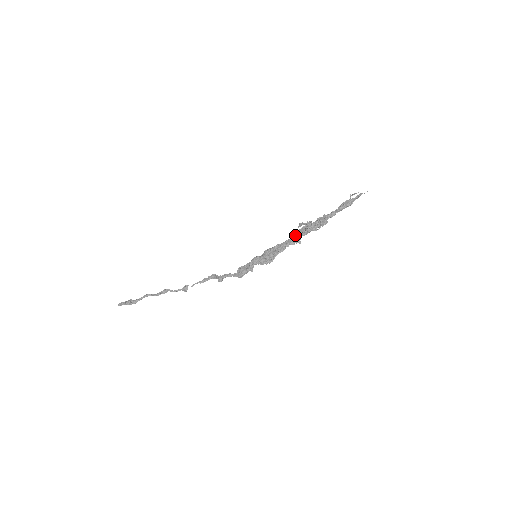
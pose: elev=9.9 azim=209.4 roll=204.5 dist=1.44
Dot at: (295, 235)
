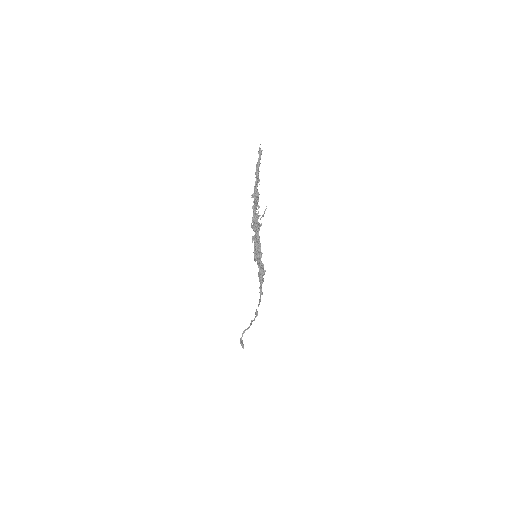
Dot at: occluded
